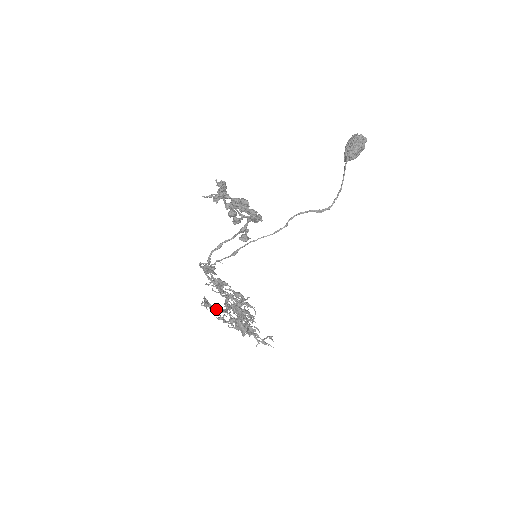
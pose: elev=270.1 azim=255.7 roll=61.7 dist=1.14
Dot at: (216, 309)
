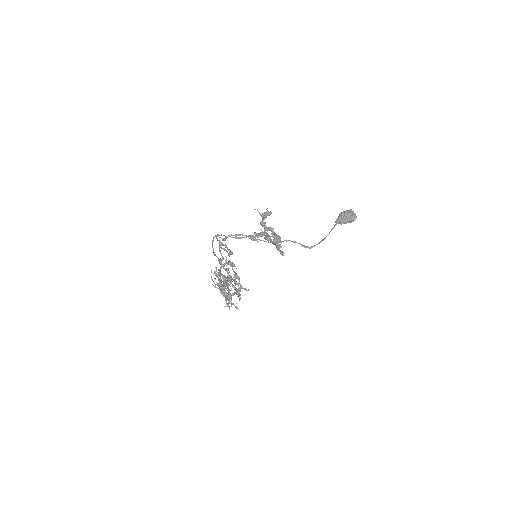
Dot at: (217, 275)
